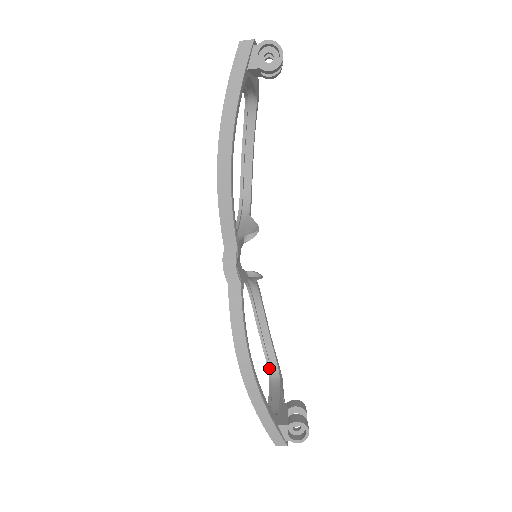
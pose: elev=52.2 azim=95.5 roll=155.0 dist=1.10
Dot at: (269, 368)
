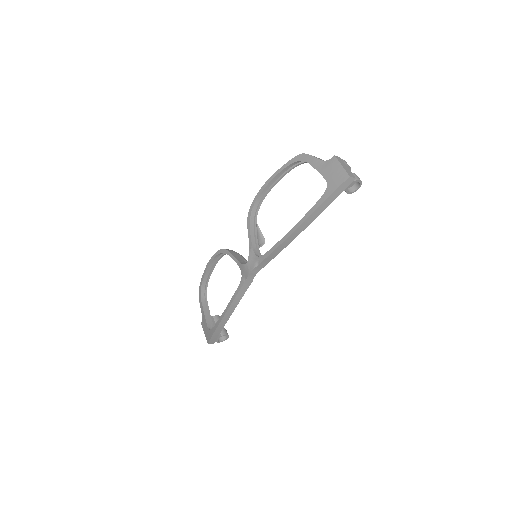
Dot at: (202, 291)
